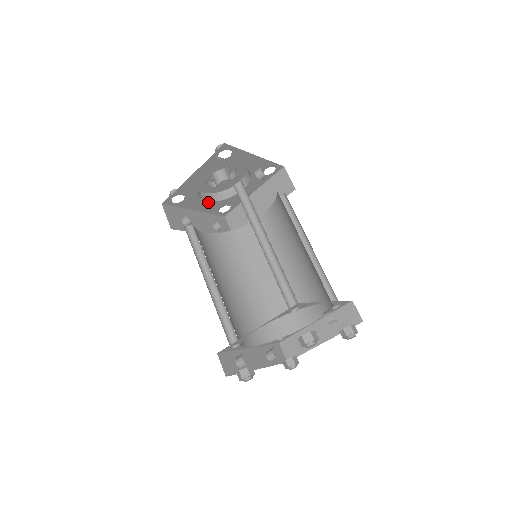
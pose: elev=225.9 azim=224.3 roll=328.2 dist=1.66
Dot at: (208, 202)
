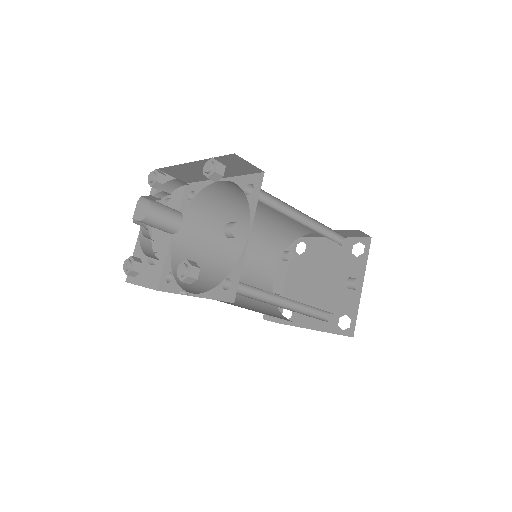
Dot at: occluded
